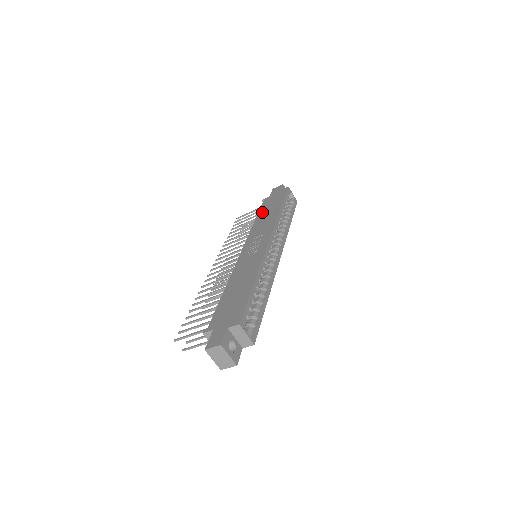
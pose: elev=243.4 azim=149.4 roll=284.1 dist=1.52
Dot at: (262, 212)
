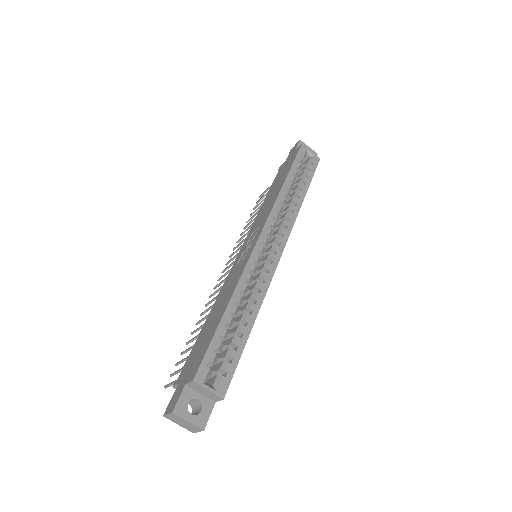
Dot at: (271, 189)
